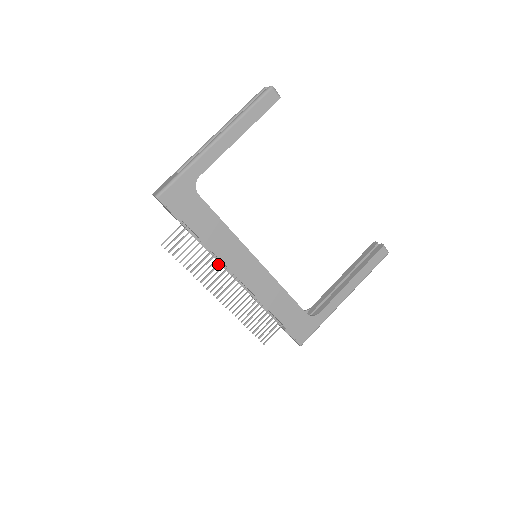
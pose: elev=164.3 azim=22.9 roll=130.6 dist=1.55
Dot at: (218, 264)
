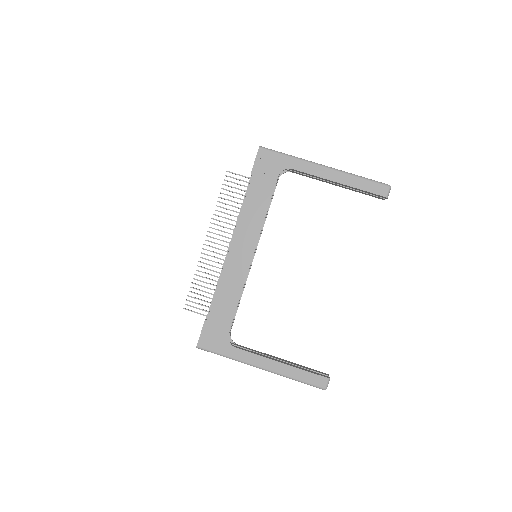
Dot at: occluded
